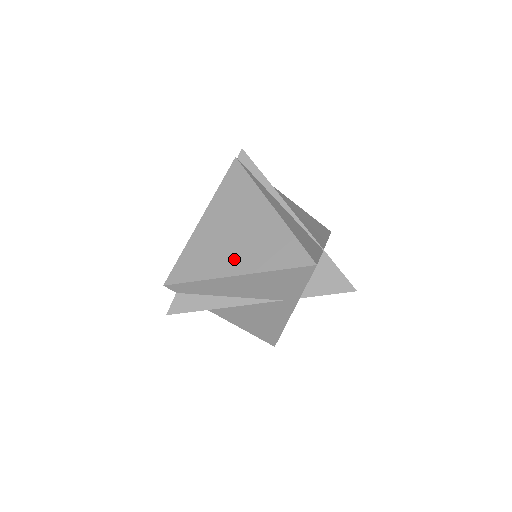
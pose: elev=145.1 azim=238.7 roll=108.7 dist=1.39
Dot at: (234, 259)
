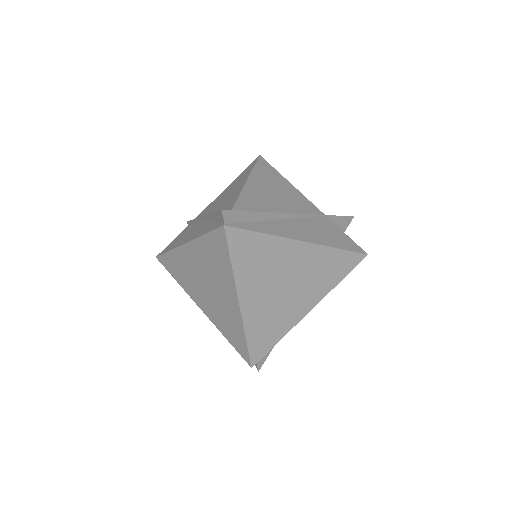
Dot at: (299, 304)
